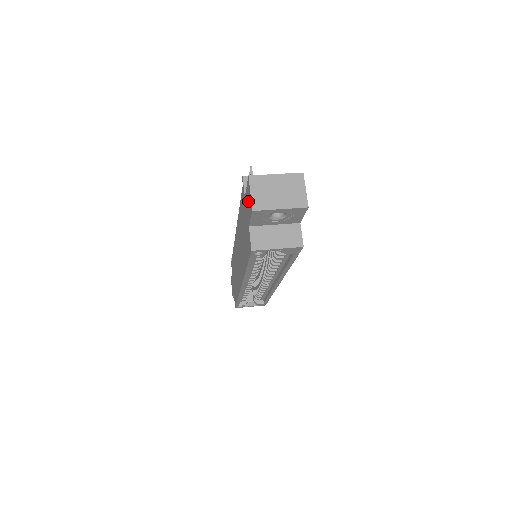
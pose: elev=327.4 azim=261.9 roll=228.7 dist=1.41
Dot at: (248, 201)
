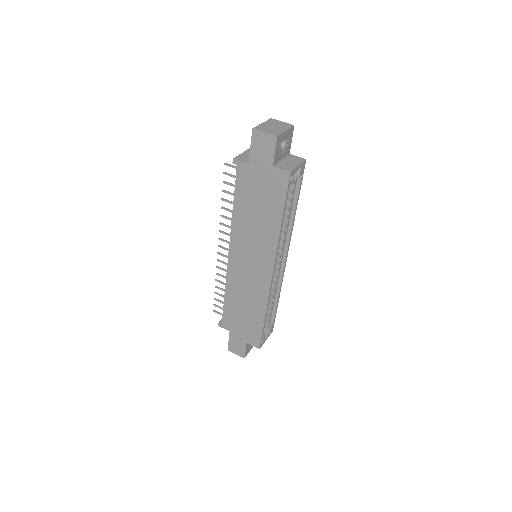
Dot at: (262, 148)
